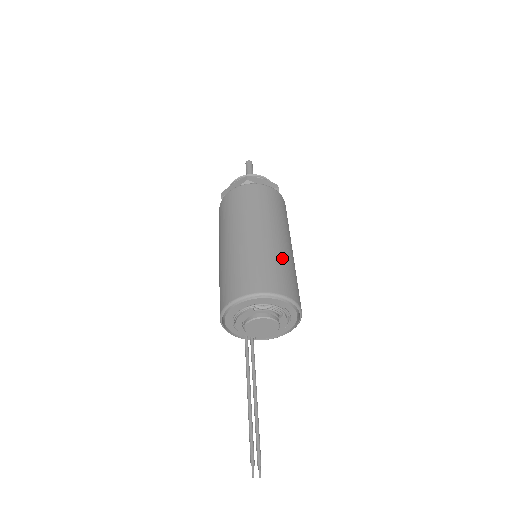
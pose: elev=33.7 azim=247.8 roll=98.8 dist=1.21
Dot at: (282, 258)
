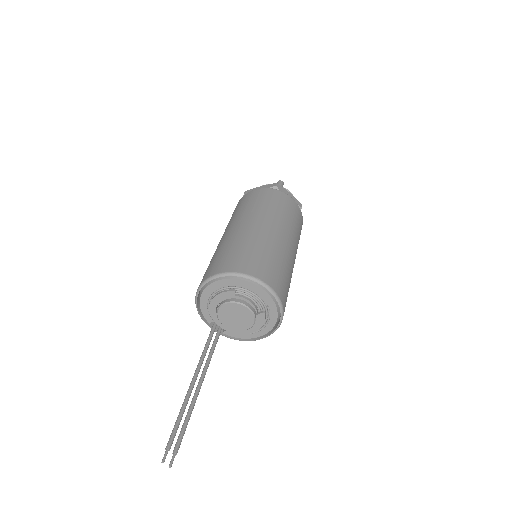
Dot at: (283, 259)
